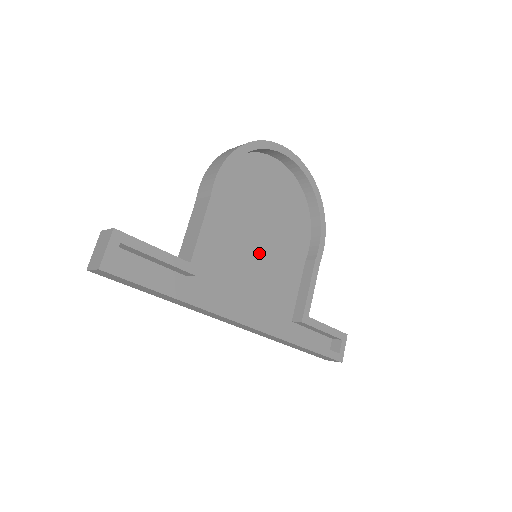
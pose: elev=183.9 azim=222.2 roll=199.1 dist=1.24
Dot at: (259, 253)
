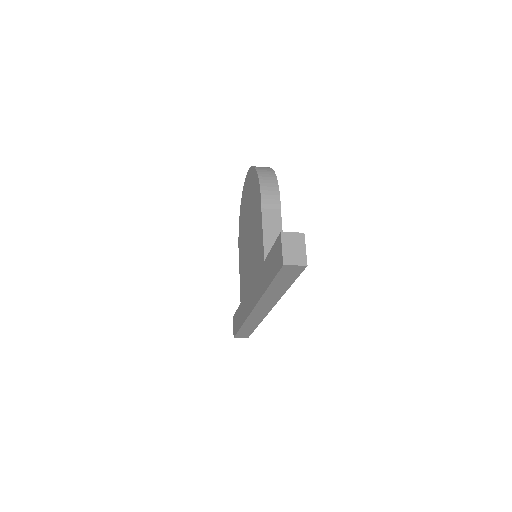
Dot at: occluded
